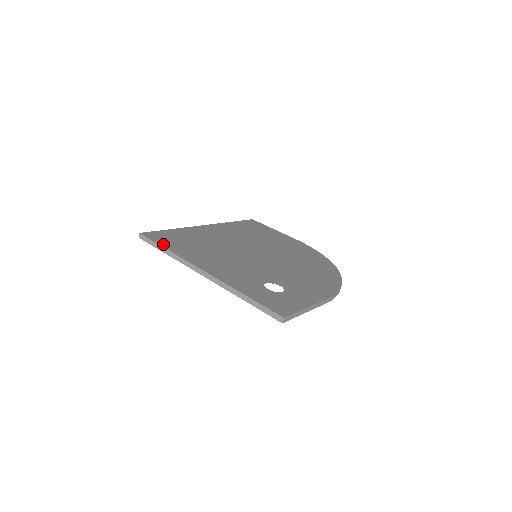
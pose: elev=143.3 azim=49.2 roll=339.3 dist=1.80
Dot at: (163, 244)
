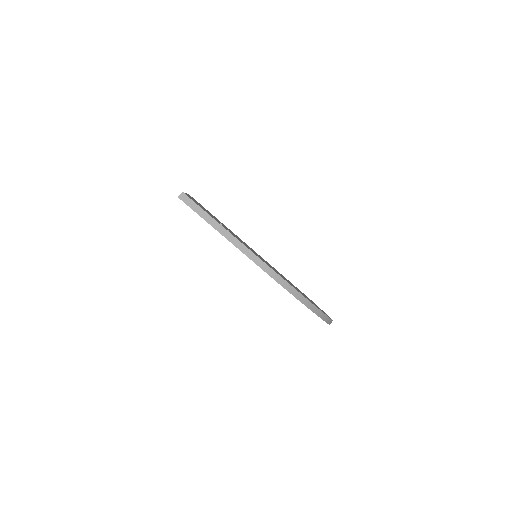
Dot at: occluded
